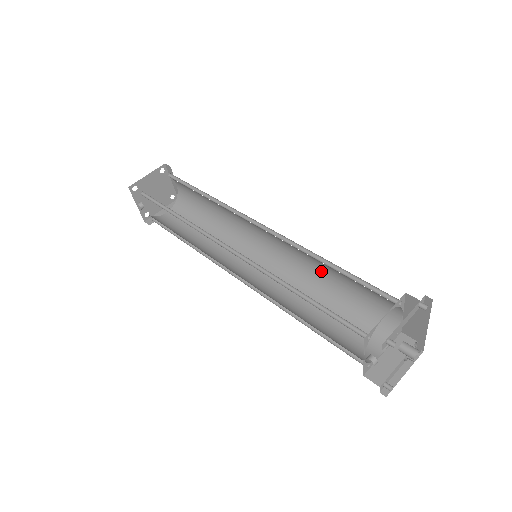
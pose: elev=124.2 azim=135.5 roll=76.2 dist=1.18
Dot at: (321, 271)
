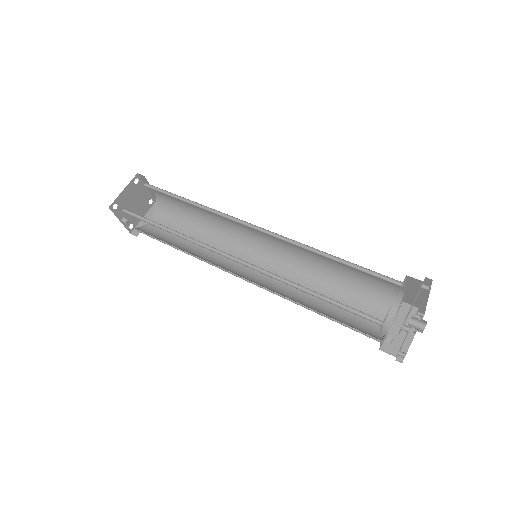
Dot at: (320, 259)
